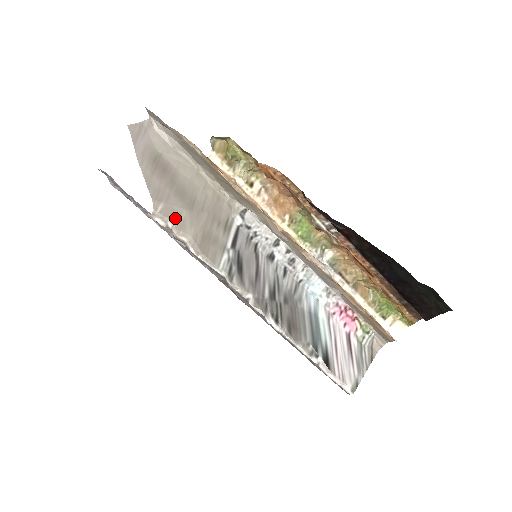
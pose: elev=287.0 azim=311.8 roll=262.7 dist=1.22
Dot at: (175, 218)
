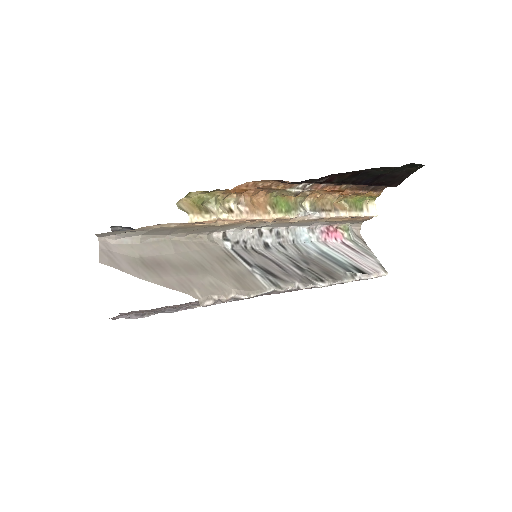
Dot at: (212, 289)
